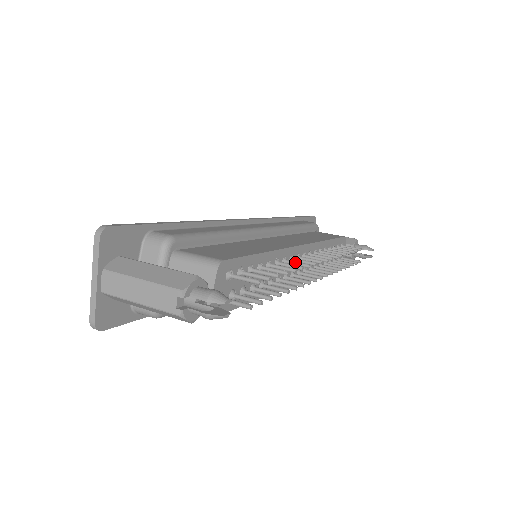
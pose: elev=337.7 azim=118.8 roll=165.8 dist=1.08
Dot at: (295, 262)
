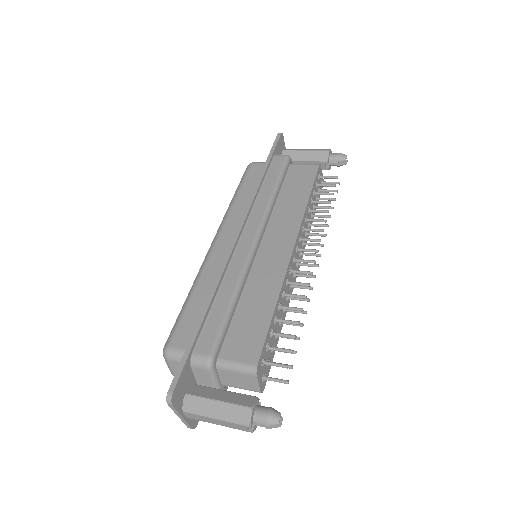
Dot at: (296, 284)
